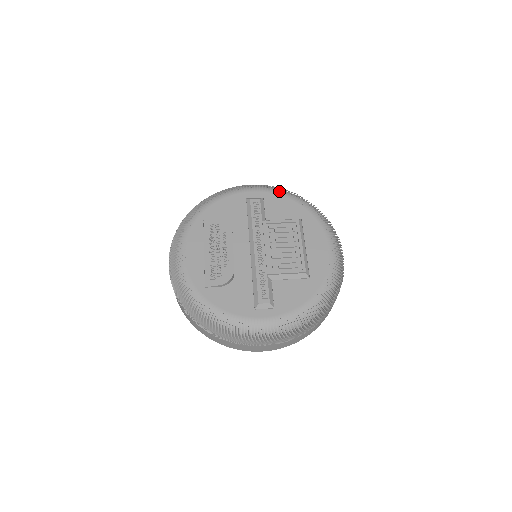
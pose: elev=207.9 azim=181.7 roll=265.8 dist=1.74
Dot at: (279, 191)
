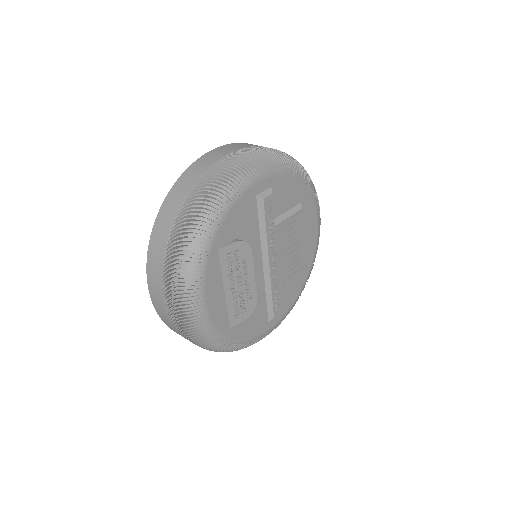
Dot at: (284, 168)
